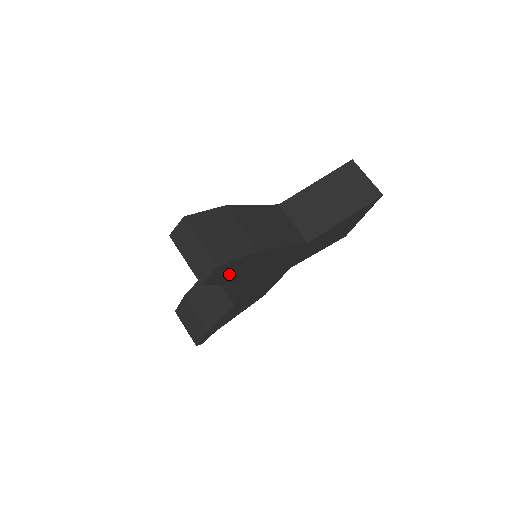
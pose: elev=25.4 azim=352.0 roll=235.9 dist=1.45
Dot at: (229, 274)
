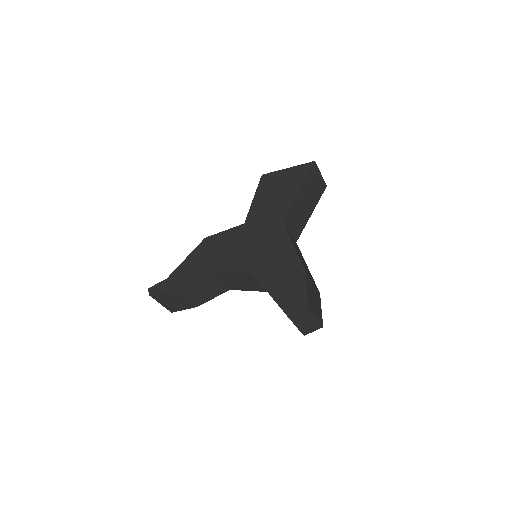
Dot at: occluded
